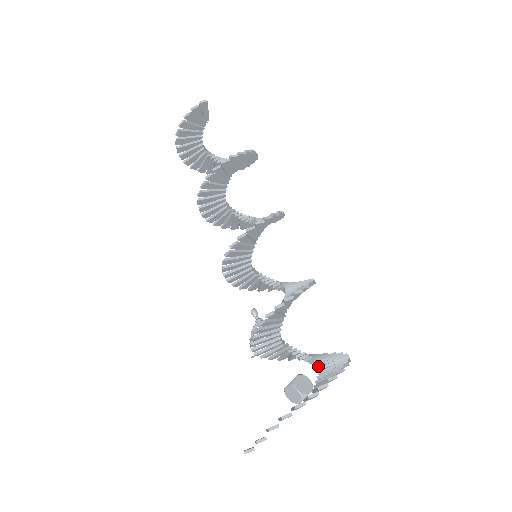
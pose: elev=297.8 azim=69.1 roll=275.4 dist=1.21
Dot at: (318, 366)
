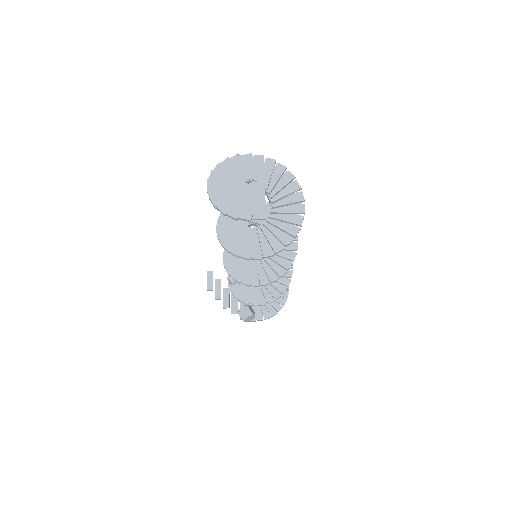
Dot at: occluded
